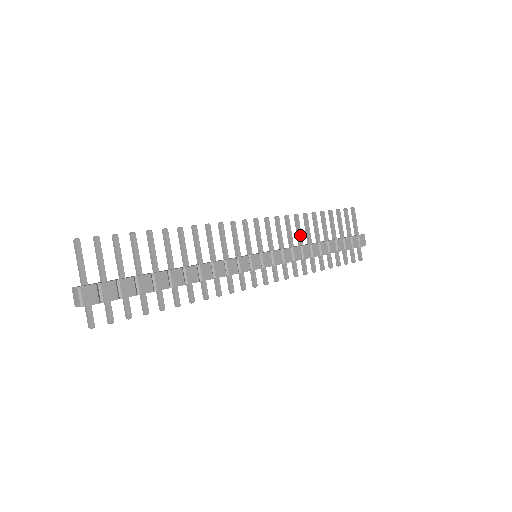
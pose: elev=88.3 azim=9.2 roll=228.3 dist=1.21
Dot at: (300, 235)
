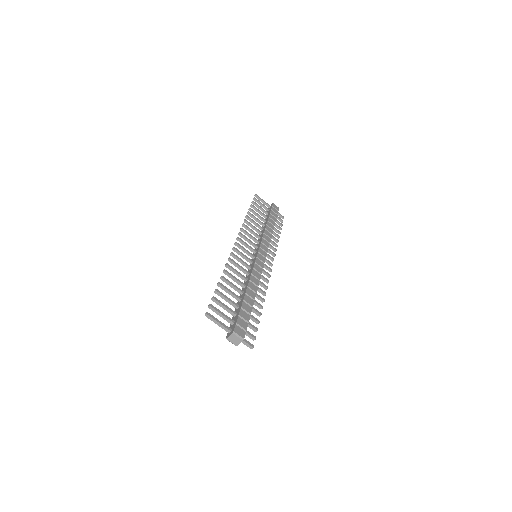
Dot at: (256, 229)
